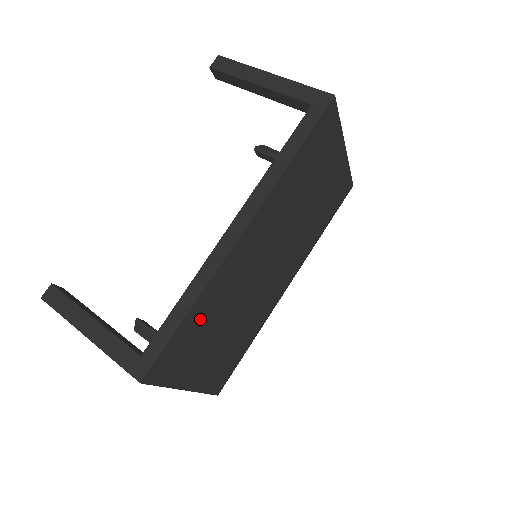
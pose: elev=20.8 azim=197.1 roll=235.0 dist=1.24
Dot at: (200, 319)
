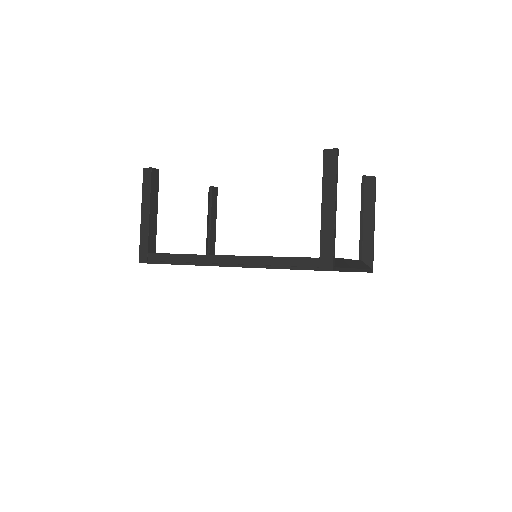
Dot at: occluded
